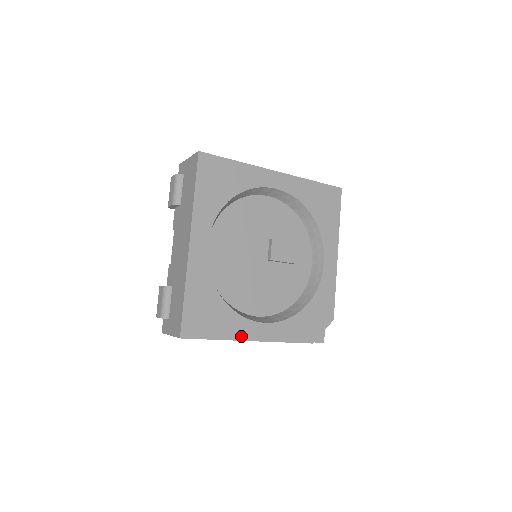
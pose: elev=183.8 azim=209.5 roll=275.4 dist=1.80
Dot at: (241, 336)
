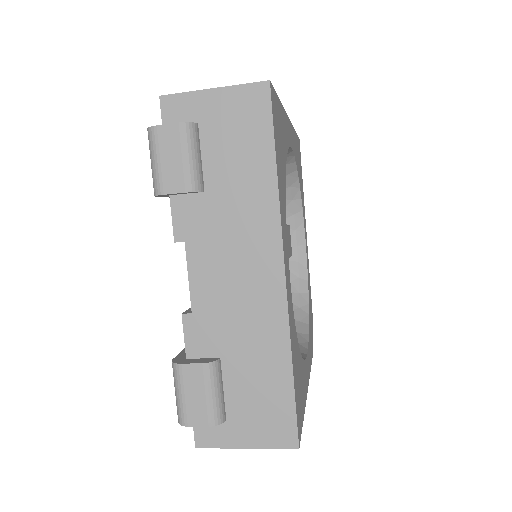
Dot at: (306, 389)
